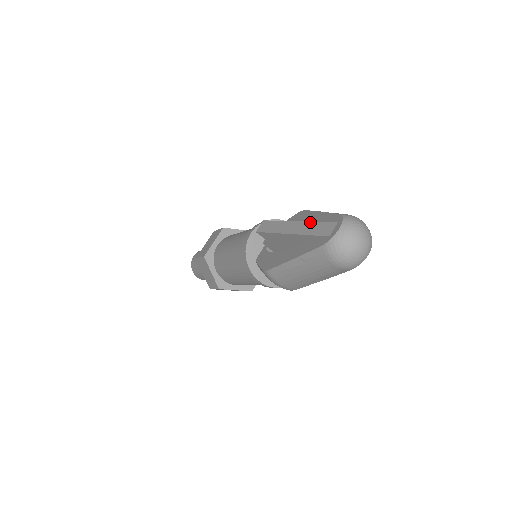
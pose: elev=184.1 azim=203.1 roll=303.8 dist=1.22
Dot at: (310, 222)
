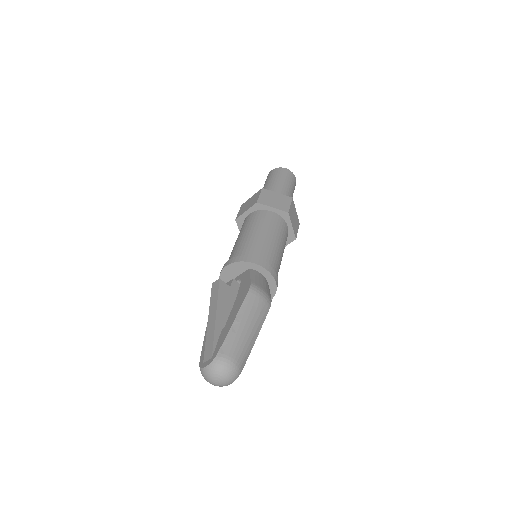
Dot at: (214, 331)
